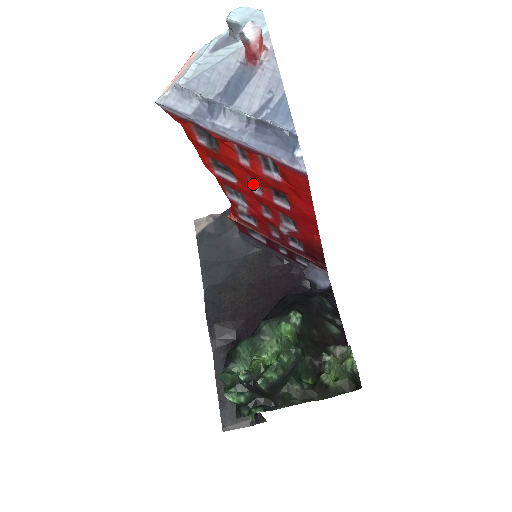
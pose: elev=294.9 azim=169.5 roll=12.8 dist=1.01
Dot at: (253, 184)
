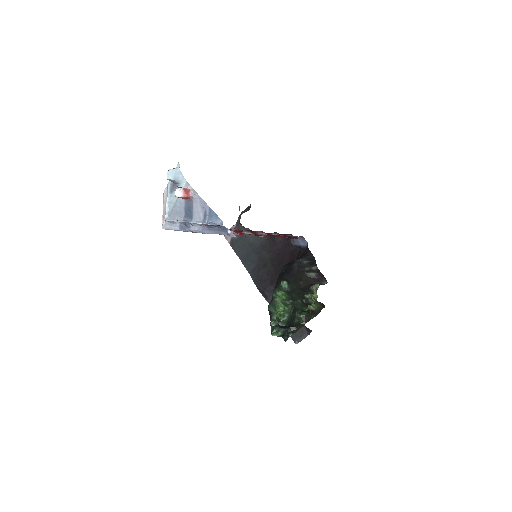
Dot at: occluded
